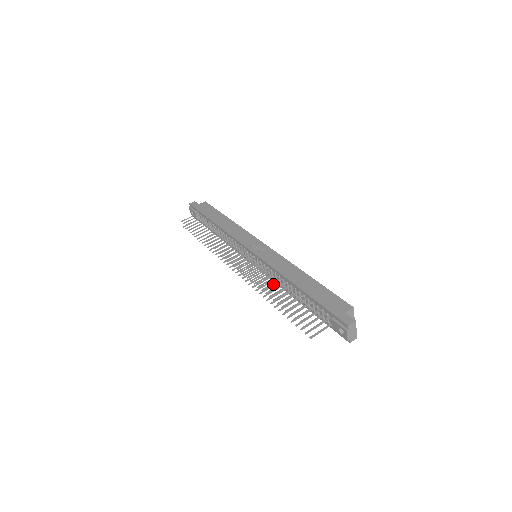
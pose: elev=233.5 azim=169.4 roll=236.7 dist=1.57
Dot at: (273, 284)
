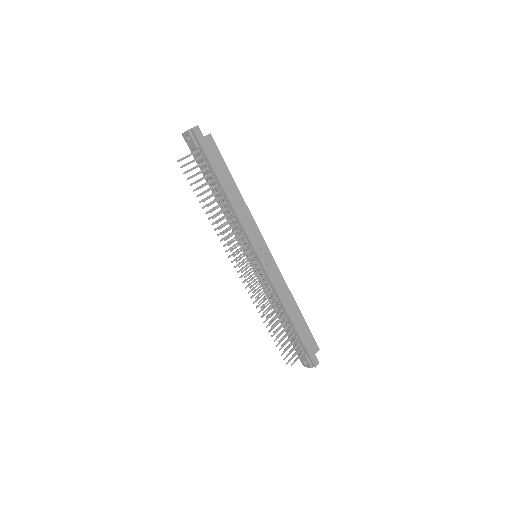
Dot at: (271, 306)
